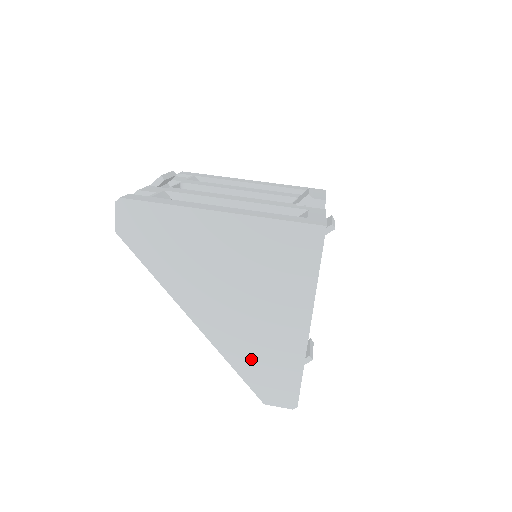
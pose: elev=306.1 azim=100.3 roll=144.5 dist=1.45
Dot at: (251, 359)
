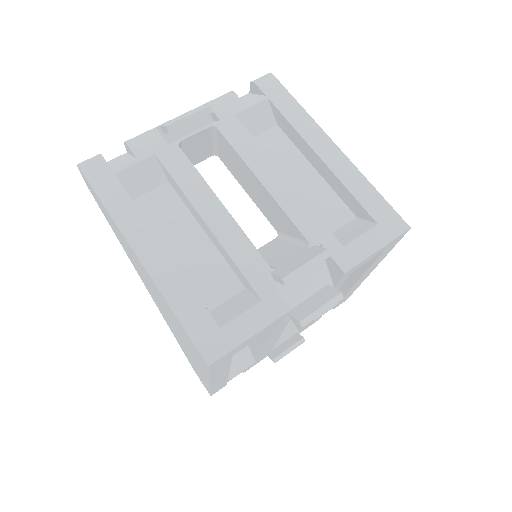
Dot at: (182, 347)
